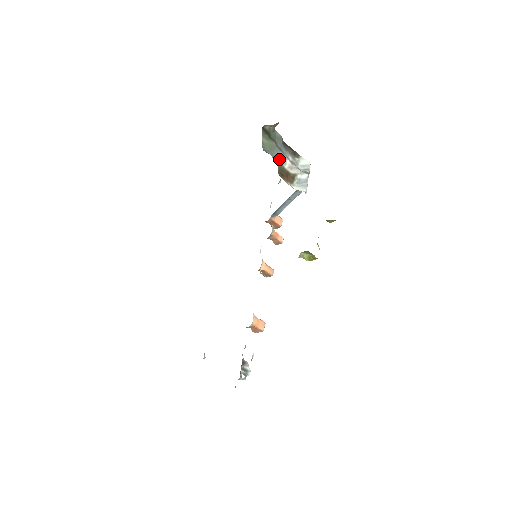
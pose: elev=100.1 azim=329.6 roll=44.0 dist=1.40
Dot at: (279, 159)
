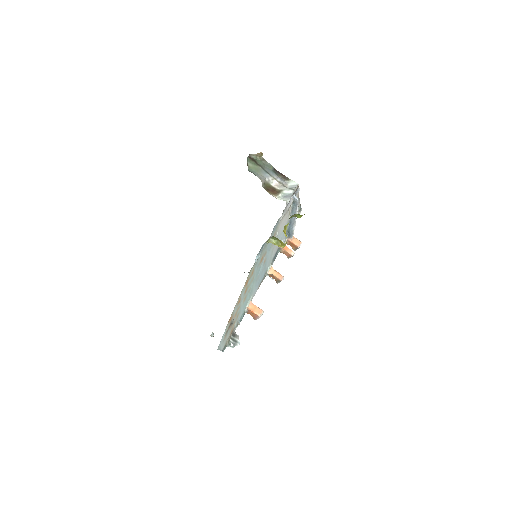
Dot at: (265, 178)
